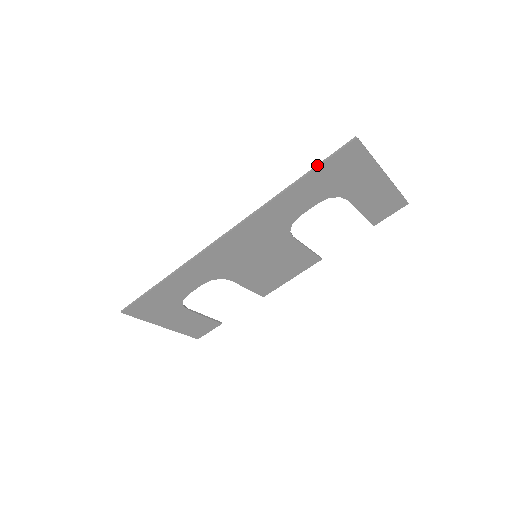
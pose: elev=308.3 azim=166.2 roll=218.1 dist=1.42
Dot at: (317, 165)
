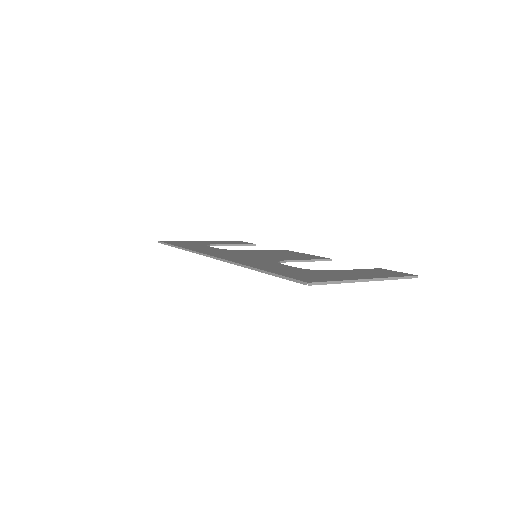
Dot at: (275, 274)
